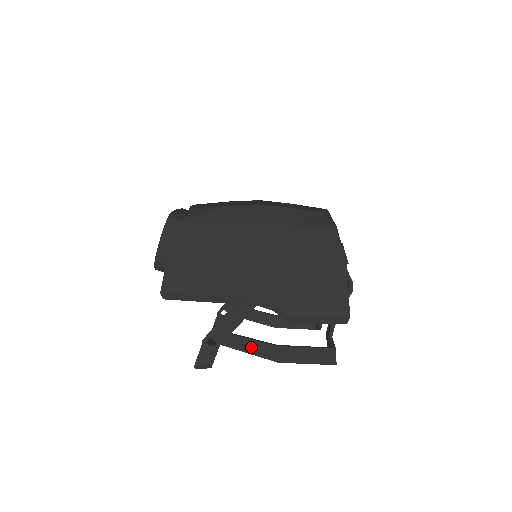
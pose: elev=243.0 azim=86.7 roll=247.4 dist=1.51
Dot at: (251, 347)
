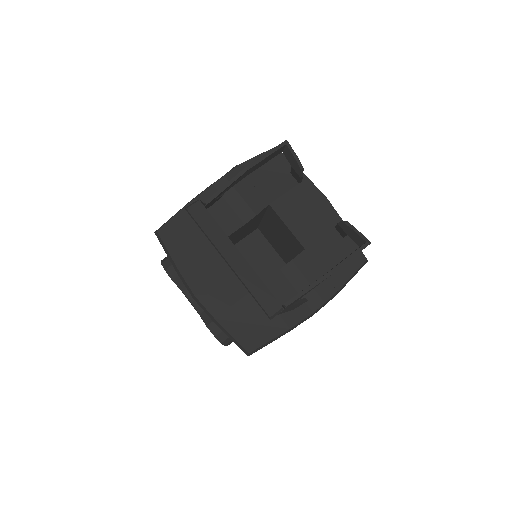
Dot at: occluded
